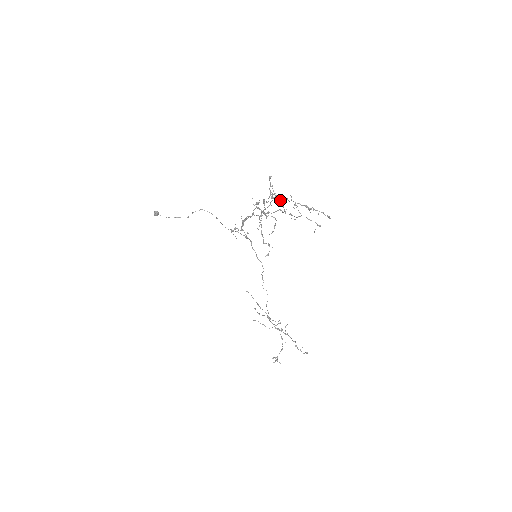
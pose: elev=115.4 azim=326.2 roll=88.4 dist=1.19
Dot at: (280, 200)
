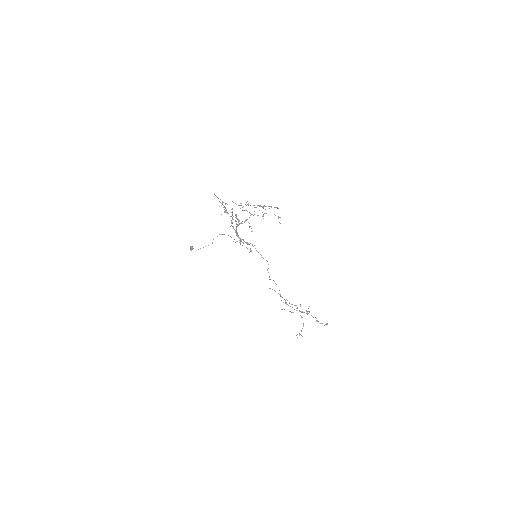
Dot at: (242, 207)
